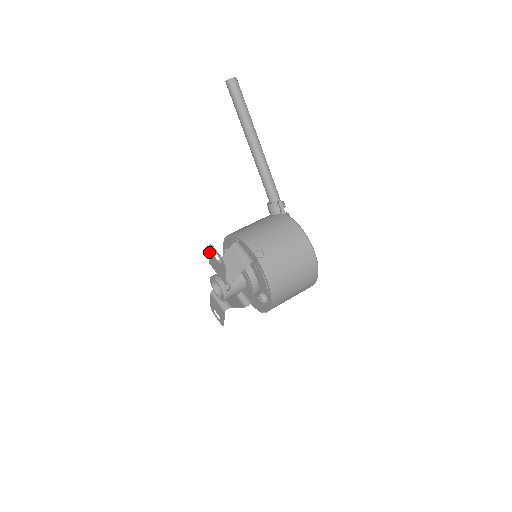
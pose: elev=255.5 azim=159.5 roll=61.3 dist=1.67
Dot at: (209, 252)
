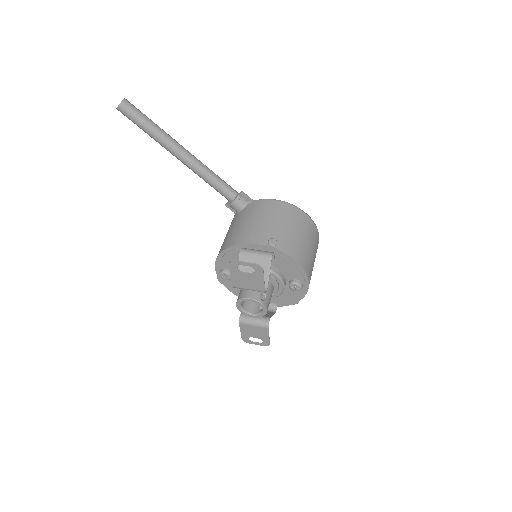
Dot at: (230, 273)
